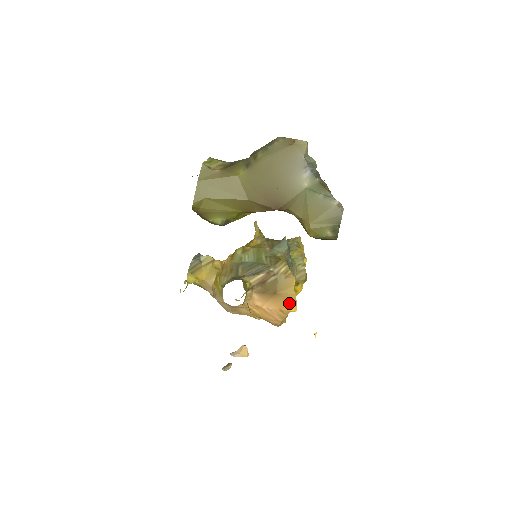
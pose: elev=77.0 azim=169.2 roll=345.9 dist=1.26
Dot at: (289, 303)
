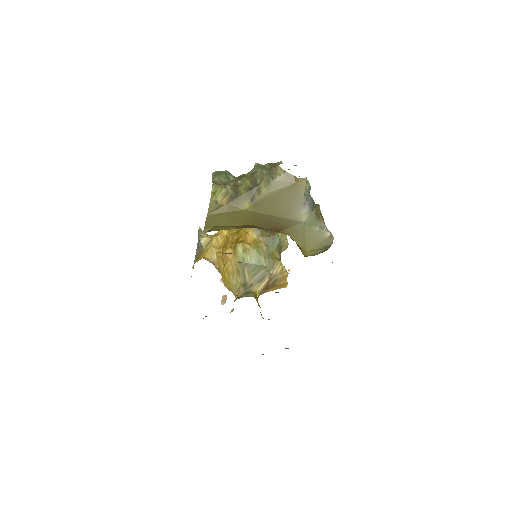
Dot at: (282, 286)
